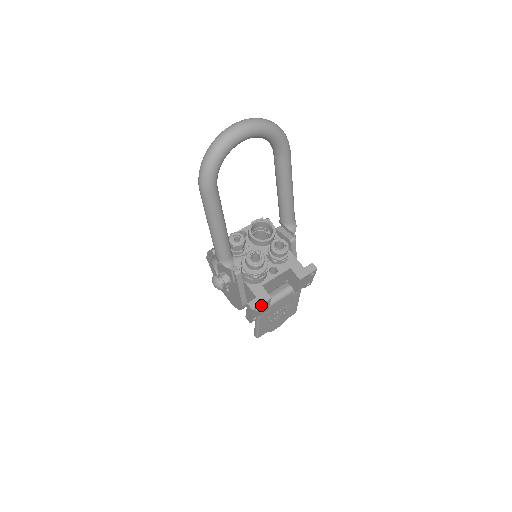
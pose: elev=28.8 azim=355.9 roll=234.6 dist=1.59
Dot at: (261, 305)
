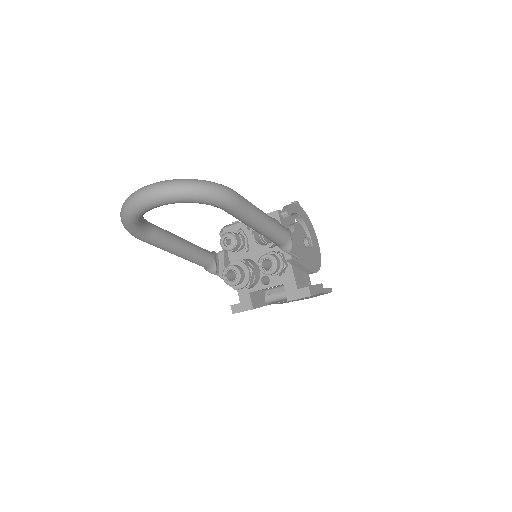
Dot at: (243, 311)
